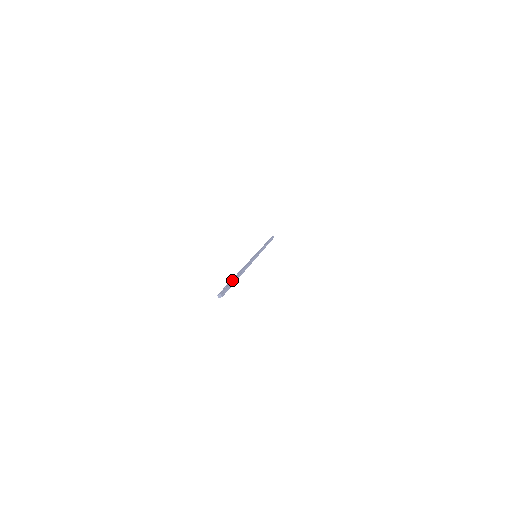
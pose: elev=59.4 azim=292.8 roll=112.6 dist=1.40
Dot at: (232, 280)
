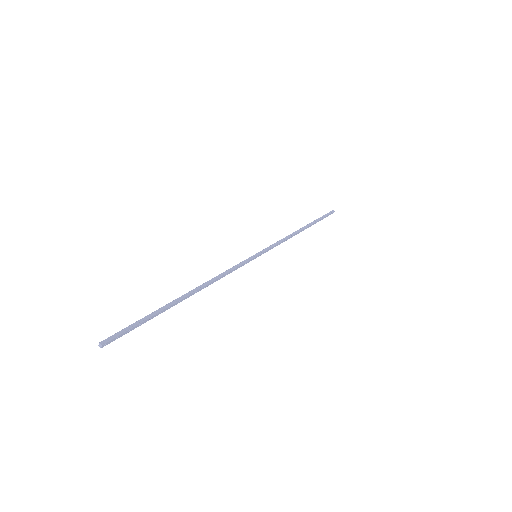
Dot at: (152, 313)
